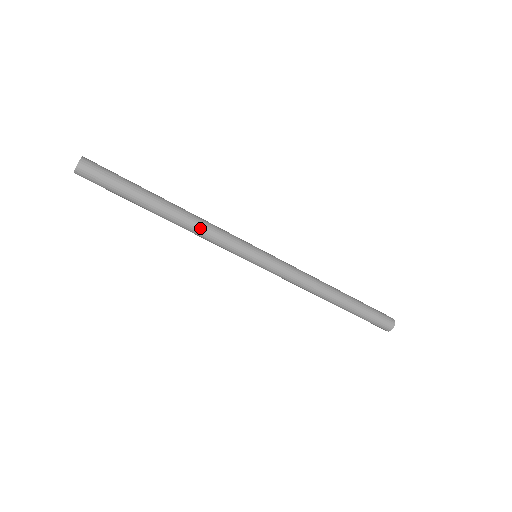
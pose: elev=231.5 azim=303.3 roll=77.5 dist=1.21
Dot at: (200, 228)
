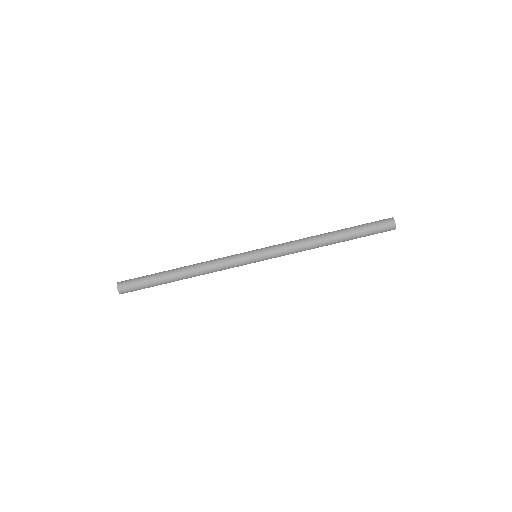
Dot at: (206, 266)
